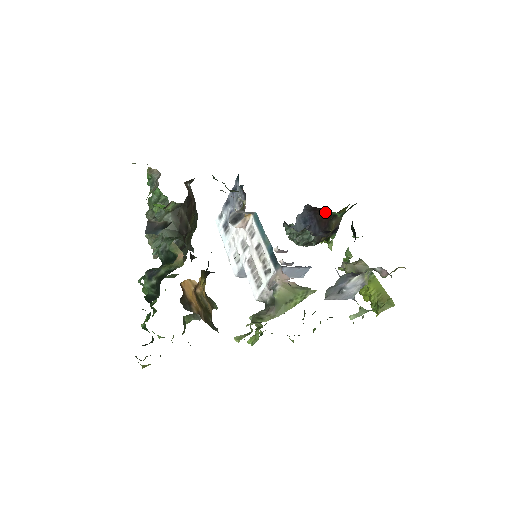
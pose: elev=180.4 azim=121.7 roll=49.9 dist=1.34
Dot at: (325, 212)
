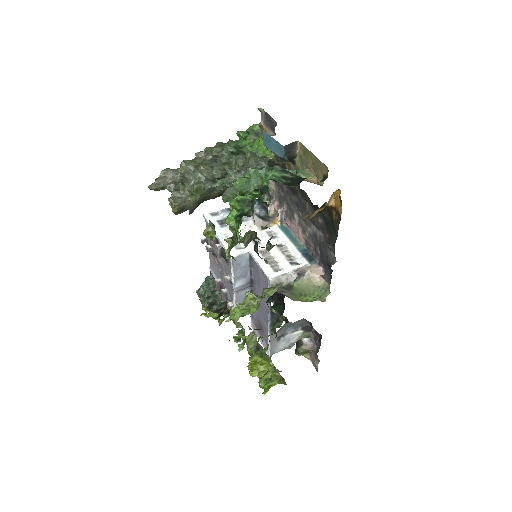
Dot at: occluded
